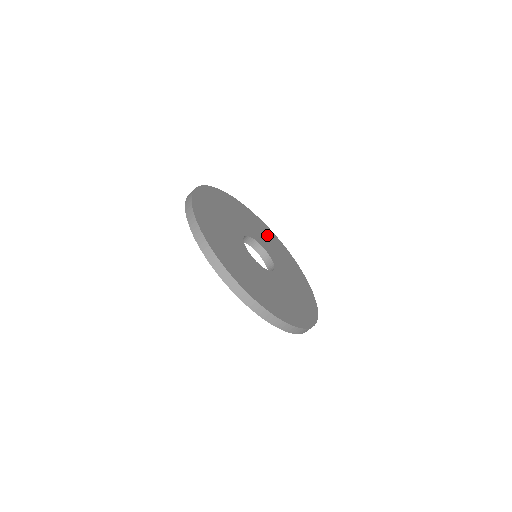
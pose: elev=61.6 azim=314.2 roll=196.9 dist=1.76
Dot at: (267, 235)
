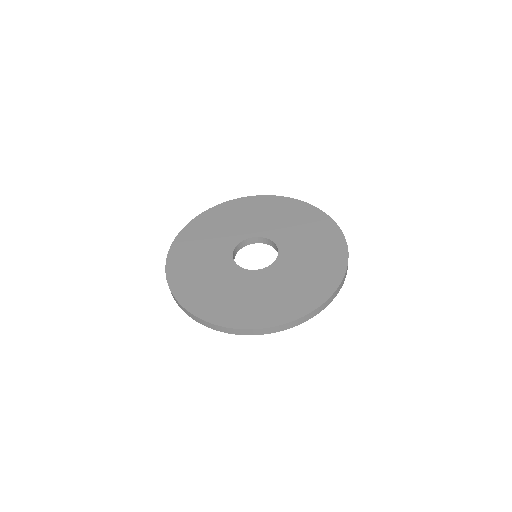
Dot at: (284, 213)
